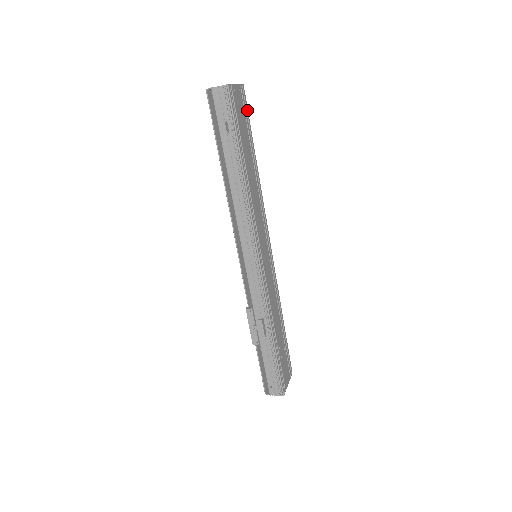
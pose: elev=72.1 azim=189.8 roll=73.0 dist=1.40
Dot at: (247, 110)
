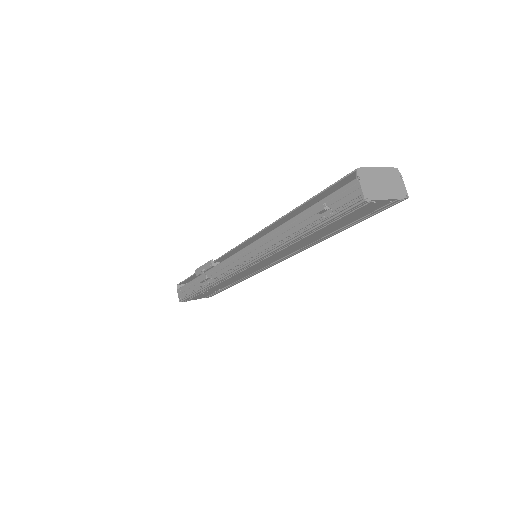
Dot at: (381, 211)
